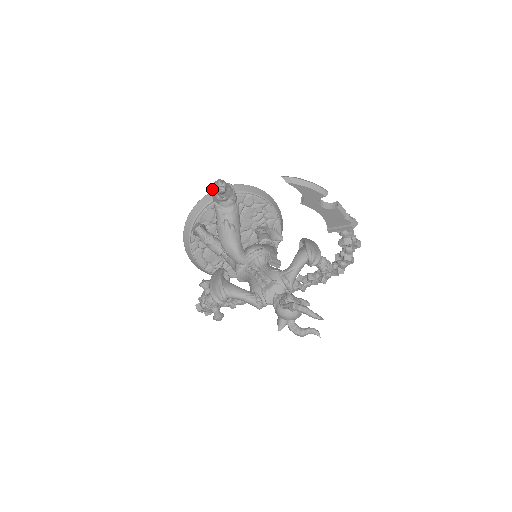
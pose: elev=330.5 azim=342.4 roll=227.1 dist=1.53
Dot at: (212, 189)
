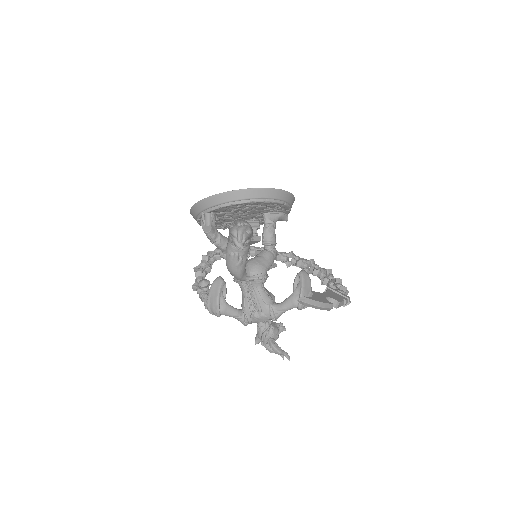
Dot at: (230, 234)
